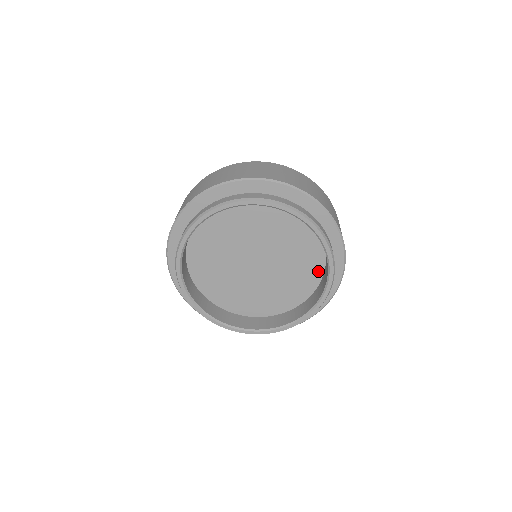
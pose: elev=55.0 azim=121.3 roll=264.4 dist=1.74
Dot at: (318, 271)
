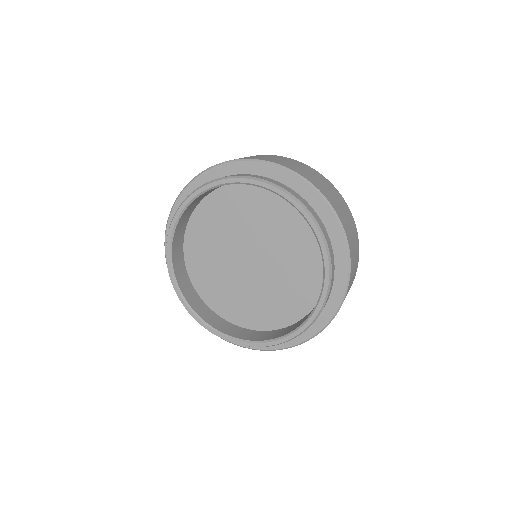
Dot at: (317, 289)
